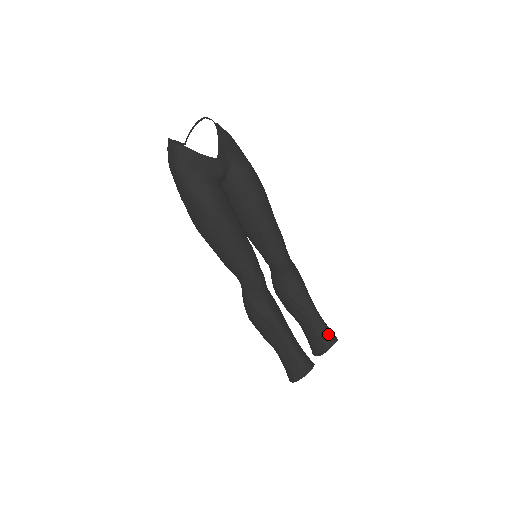
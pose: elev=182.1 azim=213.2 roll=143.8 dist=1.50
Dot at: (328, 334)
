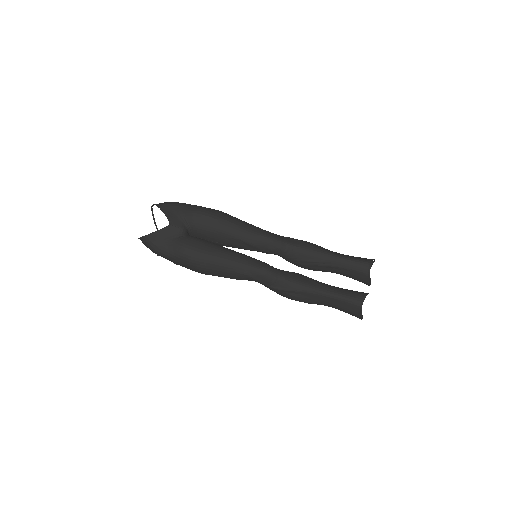
Dot at: (359, 264)
